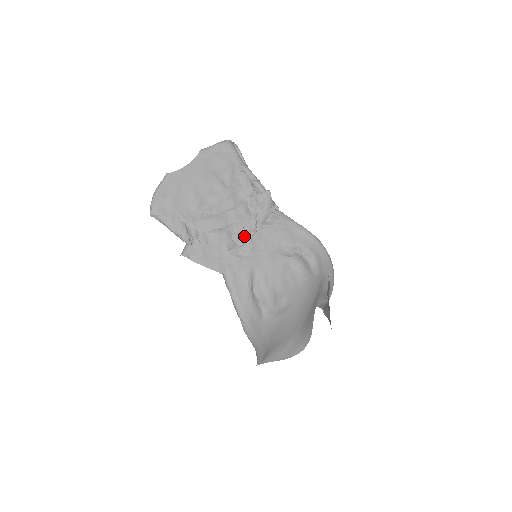
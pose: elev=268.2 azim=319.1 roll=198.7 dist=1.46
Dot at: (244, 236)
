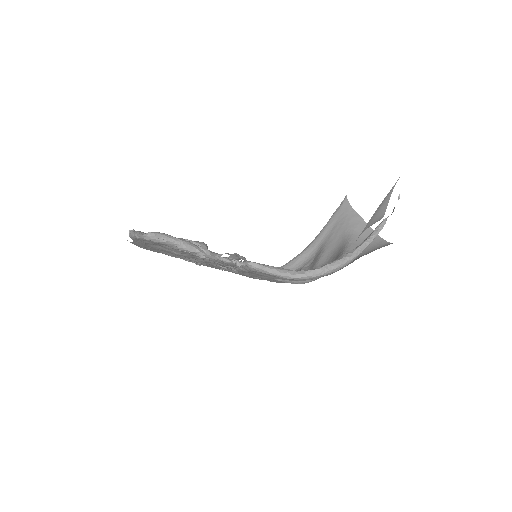
Dot at: (228, 267)
